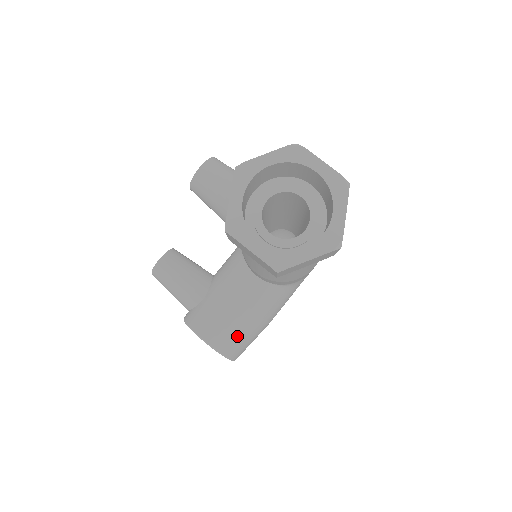
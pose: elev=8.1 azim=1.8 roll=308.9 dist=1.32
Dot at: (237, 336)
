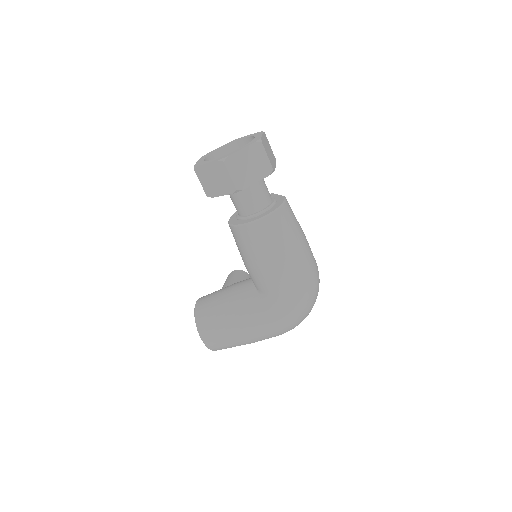
Dot at: (211, 310)
